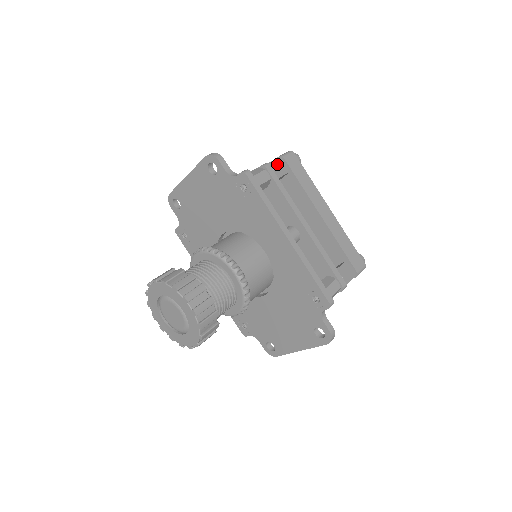
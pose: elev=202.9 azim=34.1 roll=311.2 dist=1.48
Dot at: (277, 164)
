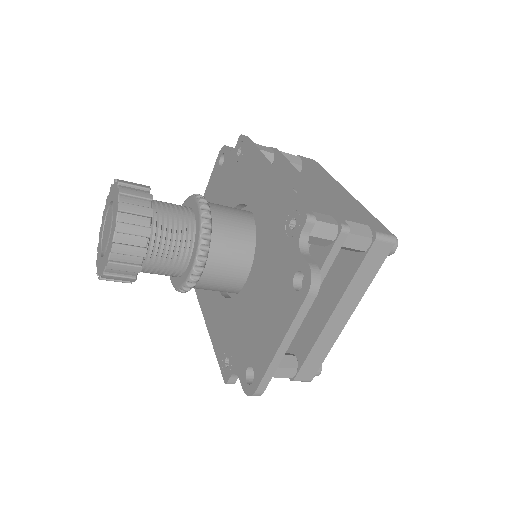
Dot at: (288, 155)
